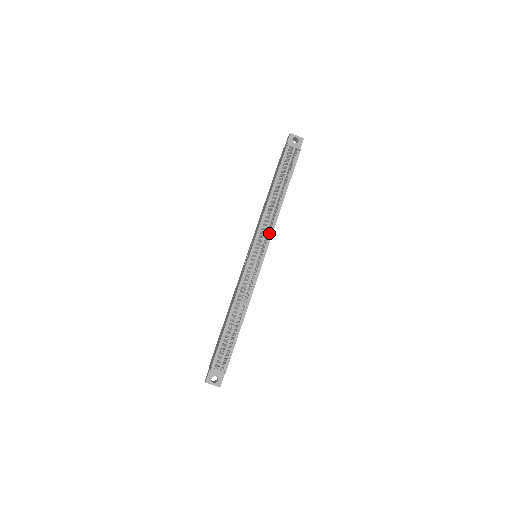
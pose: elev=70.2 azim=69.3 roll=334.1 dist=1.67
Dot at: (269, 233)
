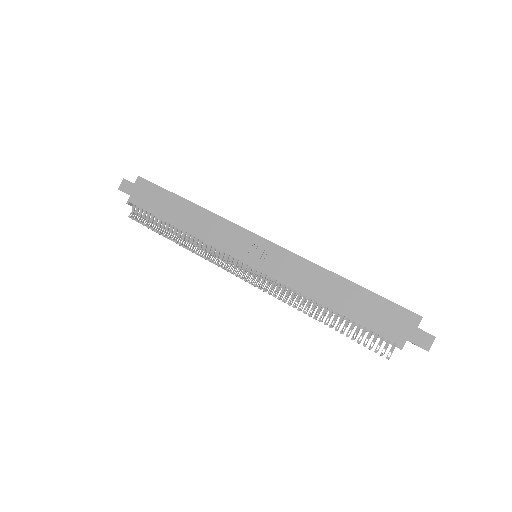
Dot at: occluded
